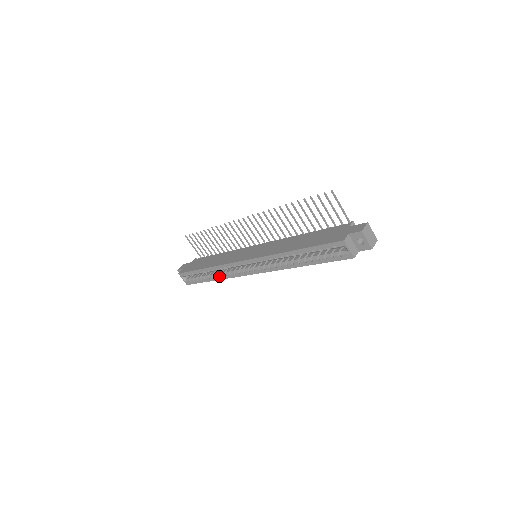
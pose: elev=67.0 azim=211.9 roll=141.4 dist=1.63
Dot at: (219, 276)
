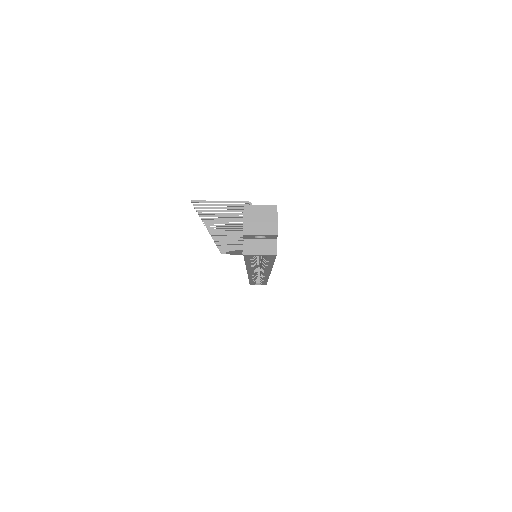
Dot at: (263, 280)
